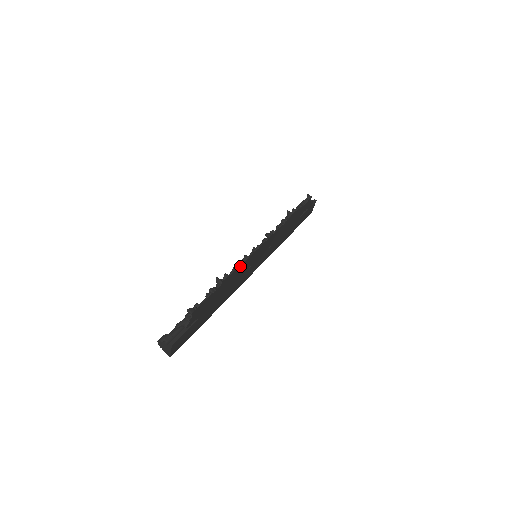
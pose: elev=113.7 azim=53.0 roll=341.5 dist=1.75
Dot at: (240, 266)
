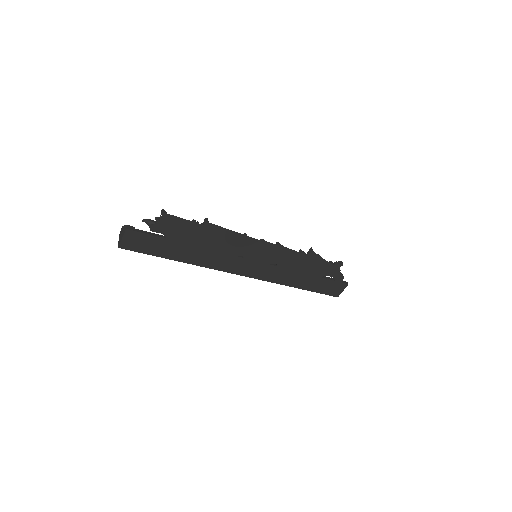
Dot at: (234, 233)
